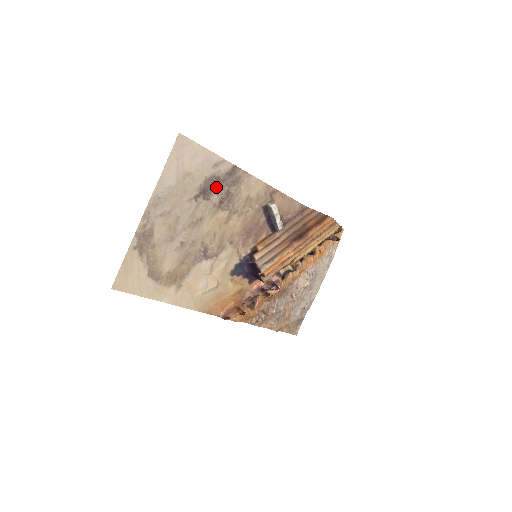
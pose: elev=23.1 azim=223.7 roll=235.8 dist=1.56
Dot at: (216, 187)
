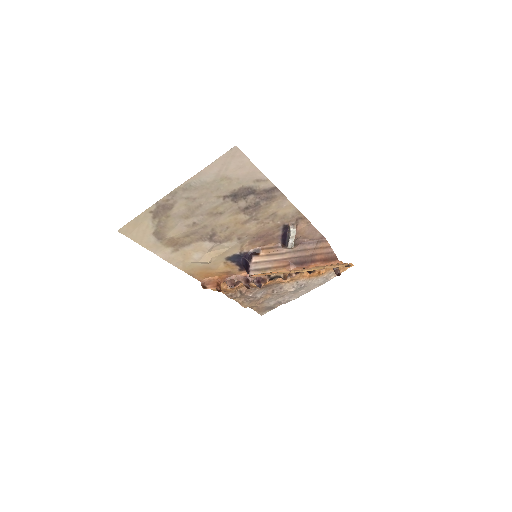
Dot at: (248, 196)
